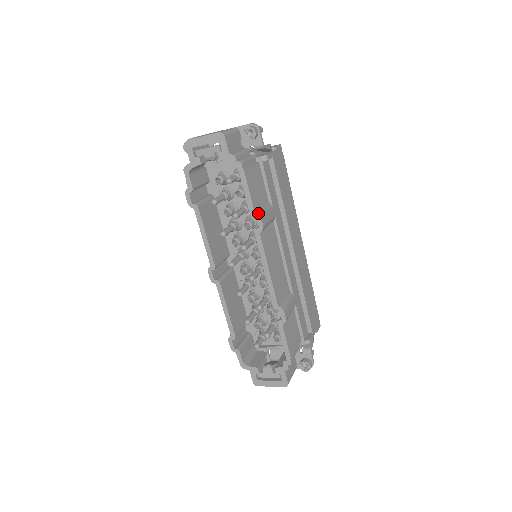
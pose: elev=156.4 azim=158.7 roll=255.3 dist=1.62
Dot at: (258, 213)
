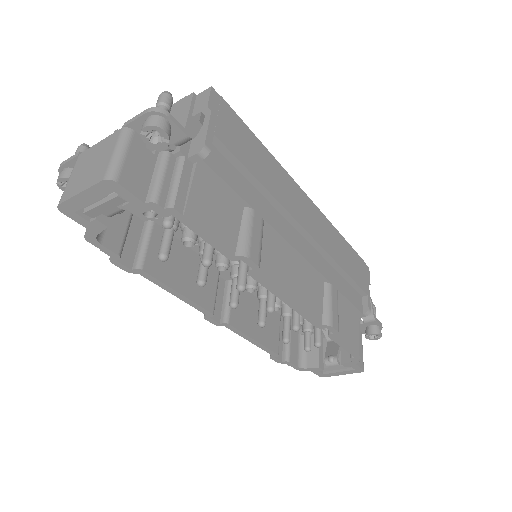
Dot at: (241, 255)
